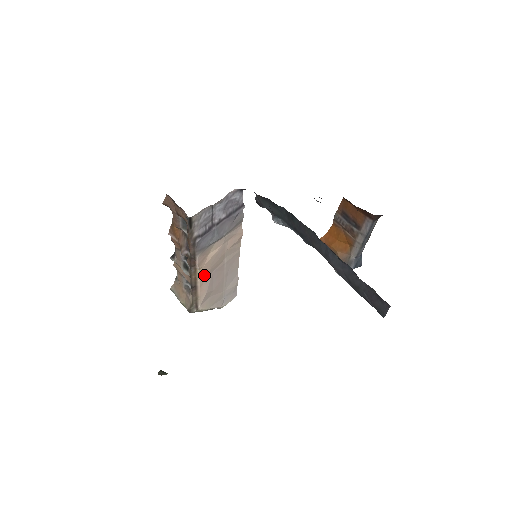
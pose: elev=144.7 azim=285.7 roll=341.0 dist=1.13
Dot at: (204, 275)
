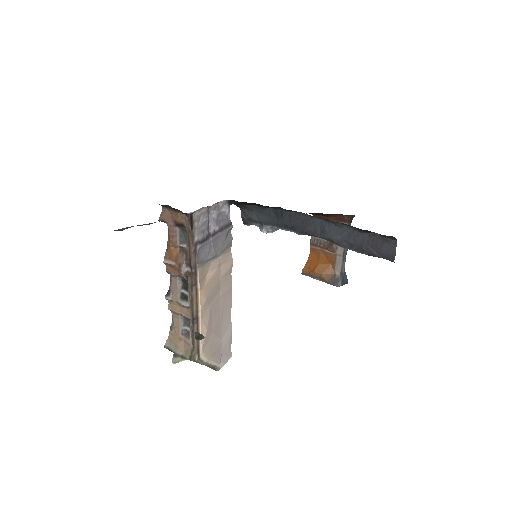
Dot at: (204, 301)
